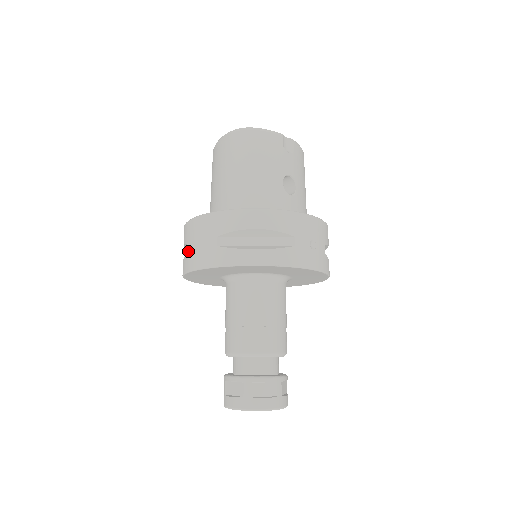
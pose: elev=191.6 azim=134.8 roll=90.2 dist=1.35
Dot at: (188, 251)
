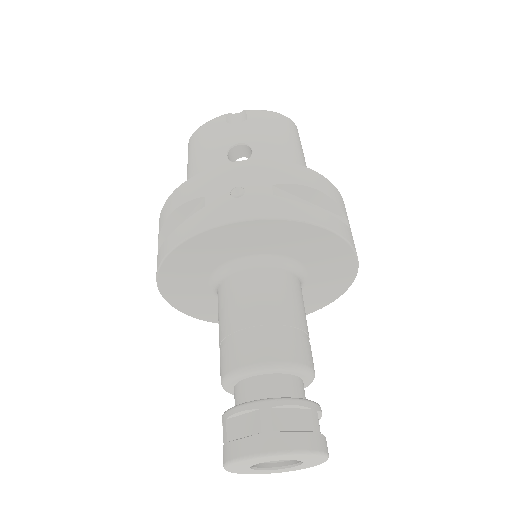
Dot at: occluded
